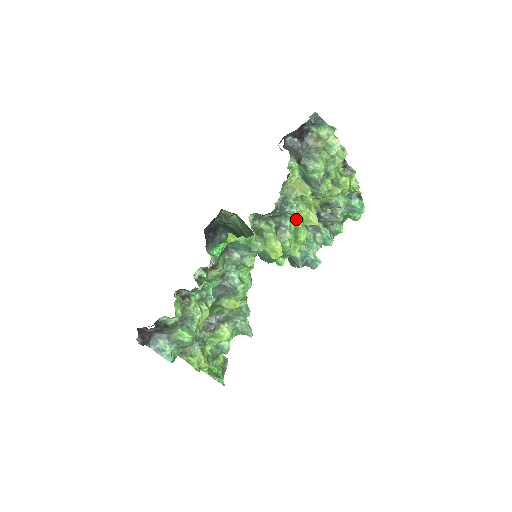
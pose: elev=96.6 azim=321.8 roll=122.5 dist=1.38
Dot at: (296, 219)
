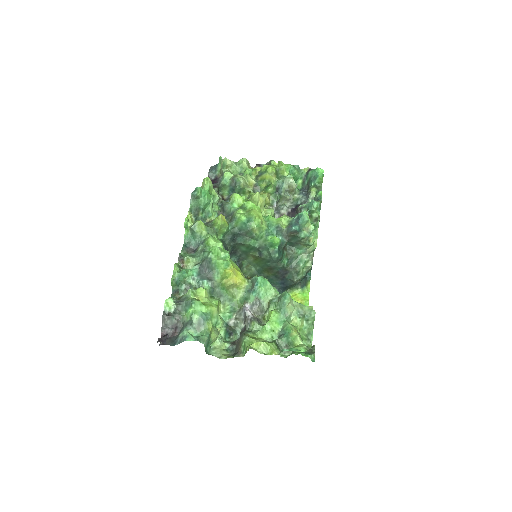
Dot at: (238, 204)
